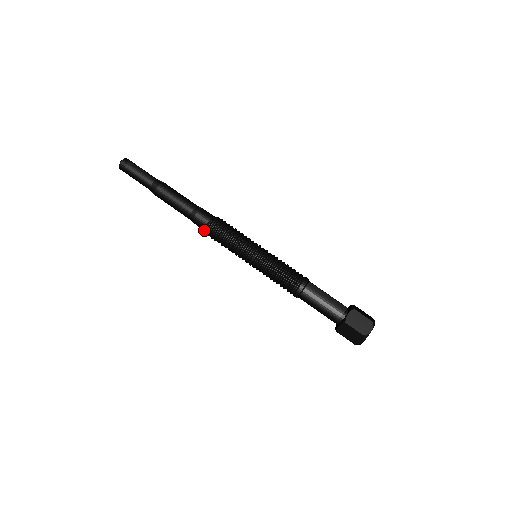
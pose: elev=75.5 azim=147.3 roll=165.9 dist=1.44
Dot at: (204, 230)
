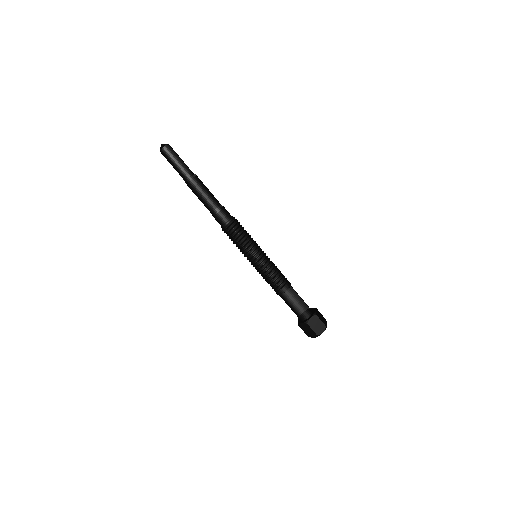
Dot at: (221, 225)
